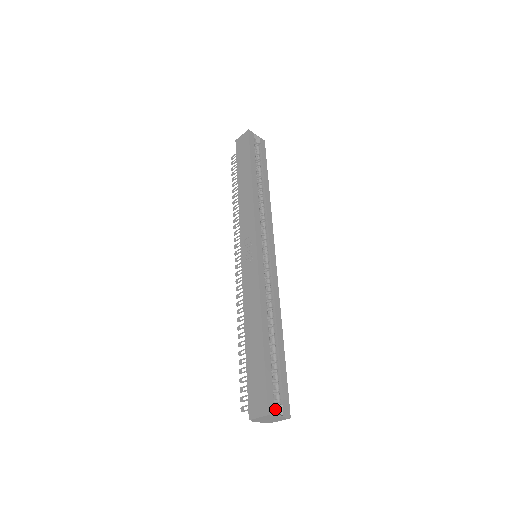
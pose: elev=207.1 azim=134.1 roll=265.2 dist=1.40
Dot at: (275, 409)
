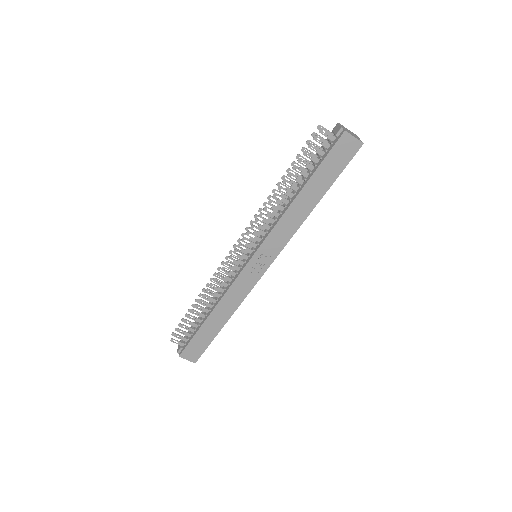
Dot at: occluded
